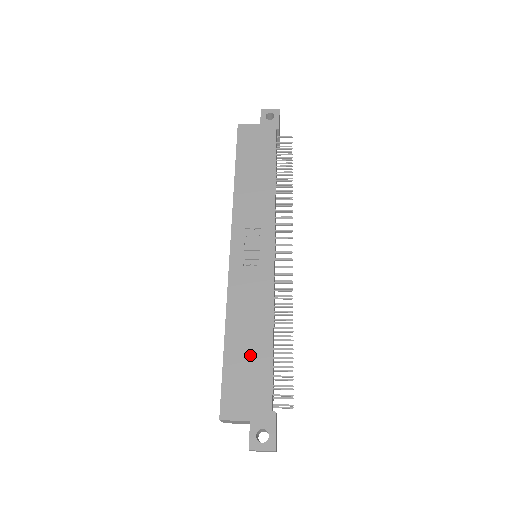
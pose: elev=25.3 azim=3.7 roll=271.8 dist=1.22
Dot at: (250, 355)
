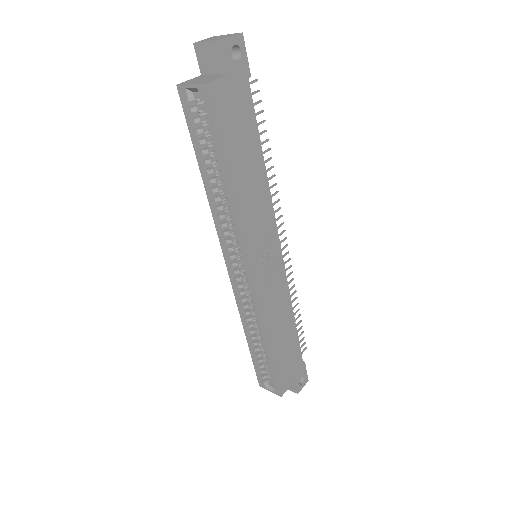
Dot at: (286, 345)
